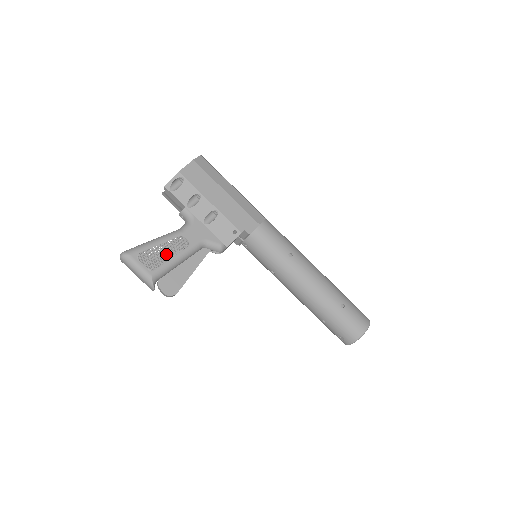
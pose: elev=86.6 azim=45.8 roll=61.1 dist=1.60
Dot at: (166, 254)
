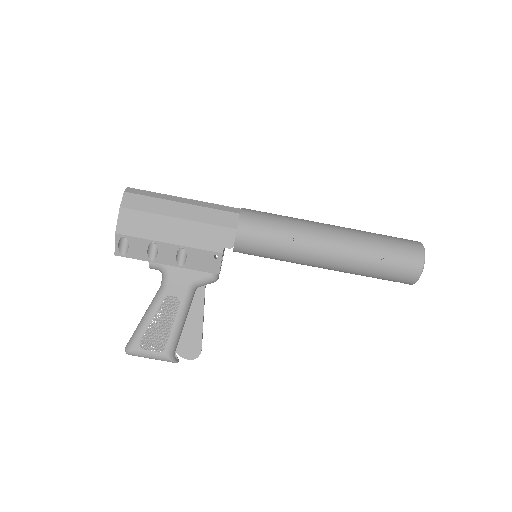
Dot at: (164, 325)
